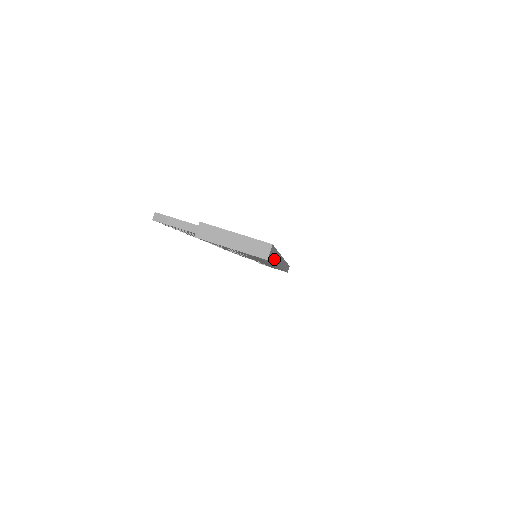
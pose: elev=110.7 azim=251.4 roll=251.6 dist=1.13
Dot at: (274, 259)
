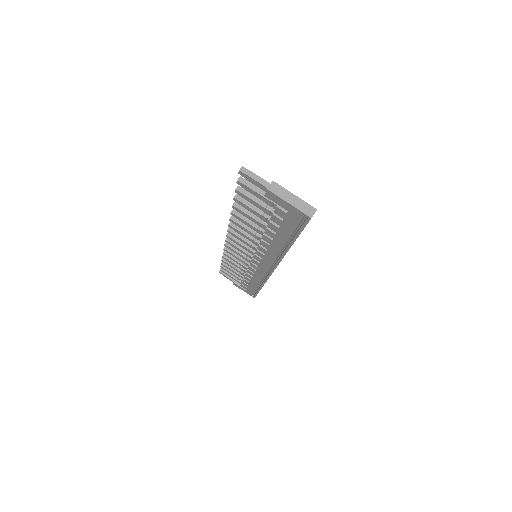
Dot at: occluded
